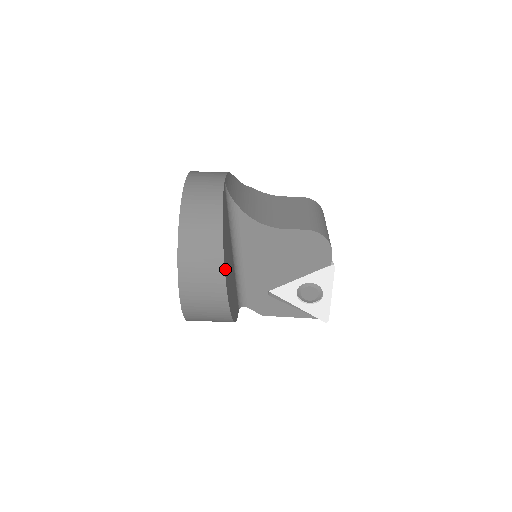
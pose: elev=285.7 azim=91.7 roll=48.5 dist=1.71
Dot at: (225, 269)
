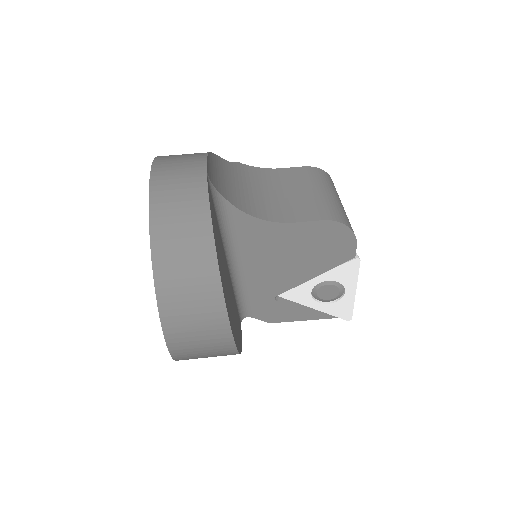
Dot at: (226, 303)
